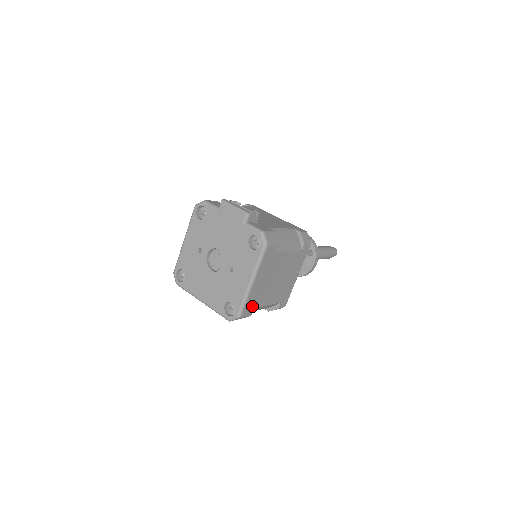
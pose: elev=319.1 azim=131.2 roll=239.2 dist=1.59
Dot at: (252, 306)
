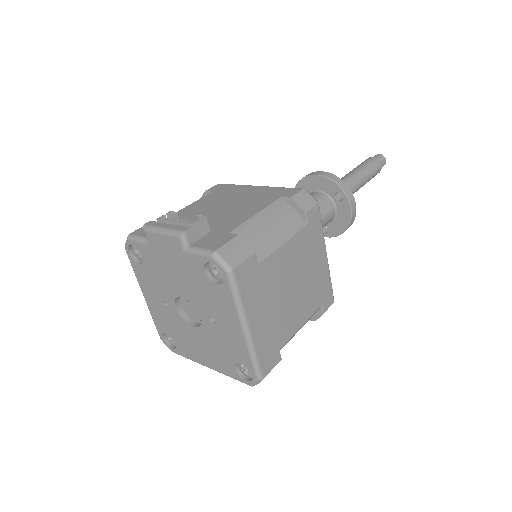
Dot at: (273, 351)
